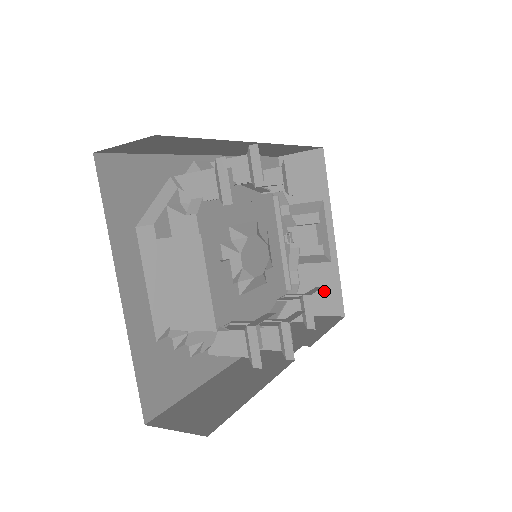
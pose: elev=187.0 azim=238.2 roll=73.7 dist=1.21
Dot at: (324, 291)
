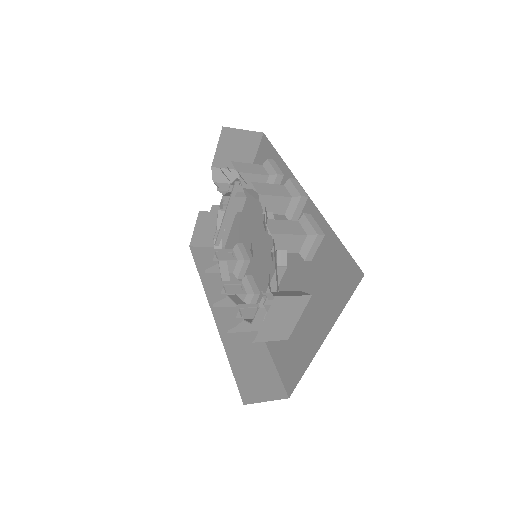
Dot at: occluded
